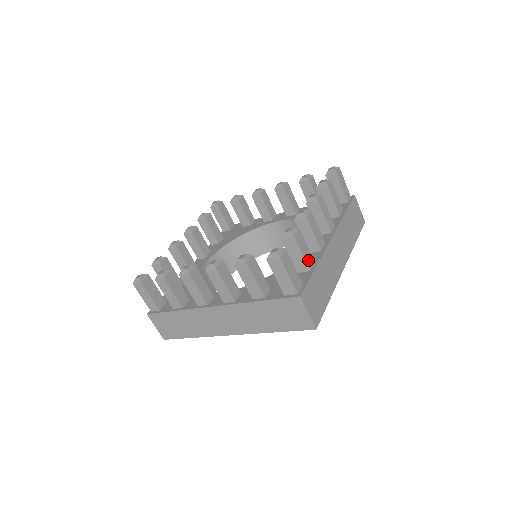
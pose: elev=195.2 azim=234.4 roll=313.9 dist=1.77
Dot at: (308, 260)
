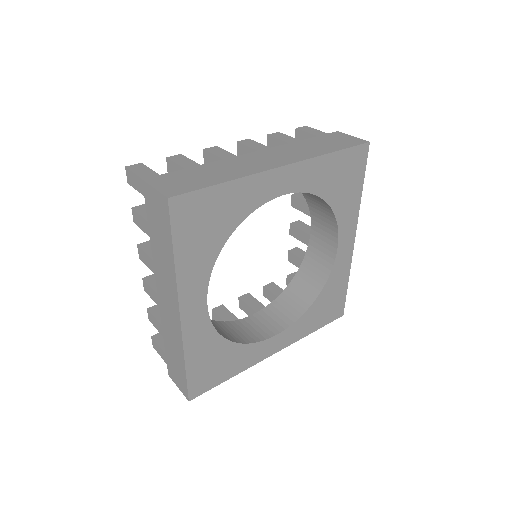
Dot at: occluded
